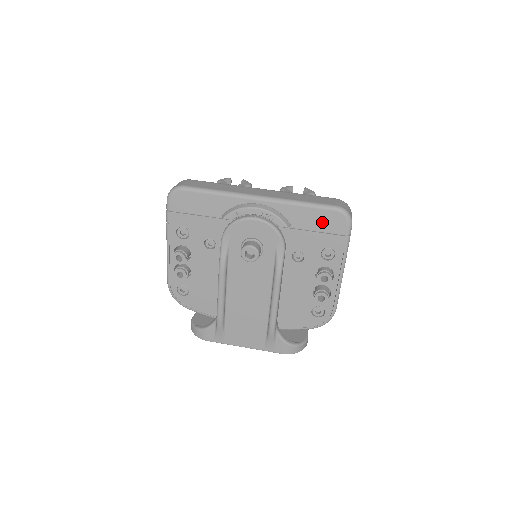
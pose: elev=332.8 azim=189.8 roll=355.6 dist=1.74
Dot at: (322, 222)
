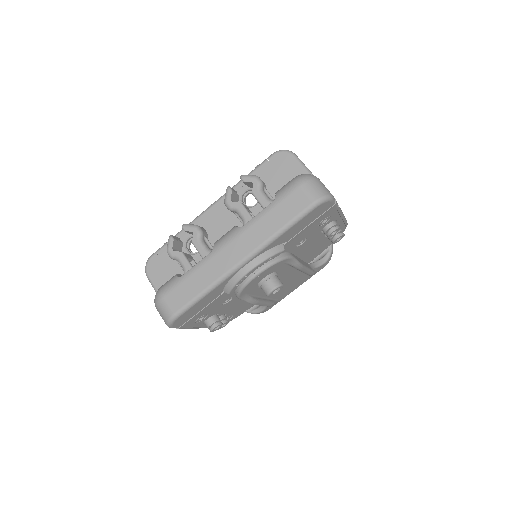
Dot at: (308, 221)
